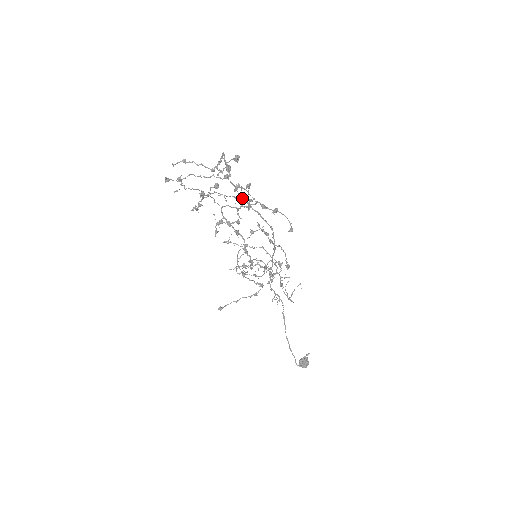
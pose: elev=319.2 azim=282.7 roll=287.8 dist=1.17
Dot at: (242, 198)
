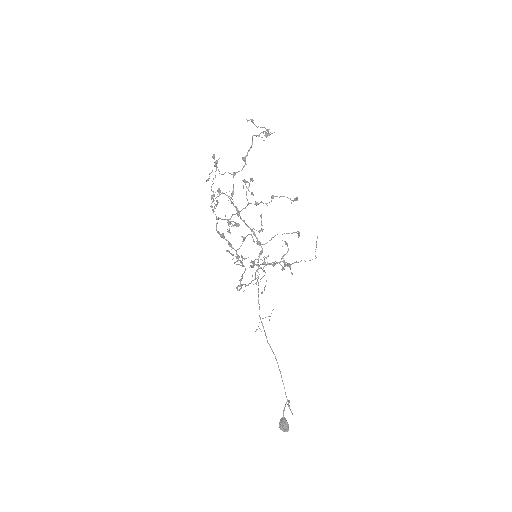
Dot at: occluded
